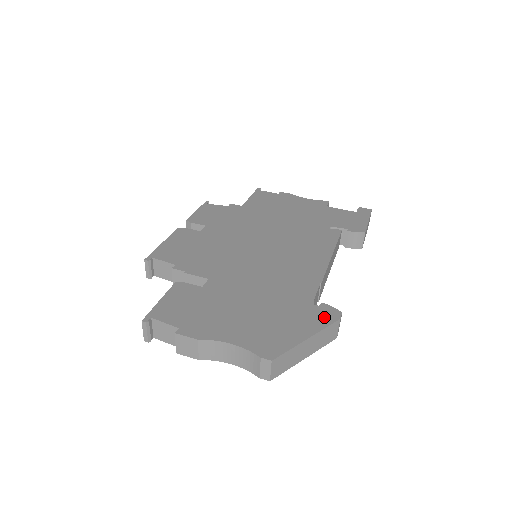
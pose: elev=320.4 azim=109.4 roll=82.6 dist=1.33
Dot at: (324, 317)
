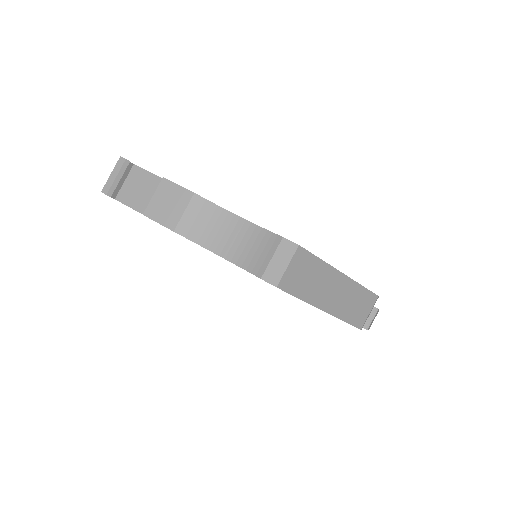
Dot at: occluded
